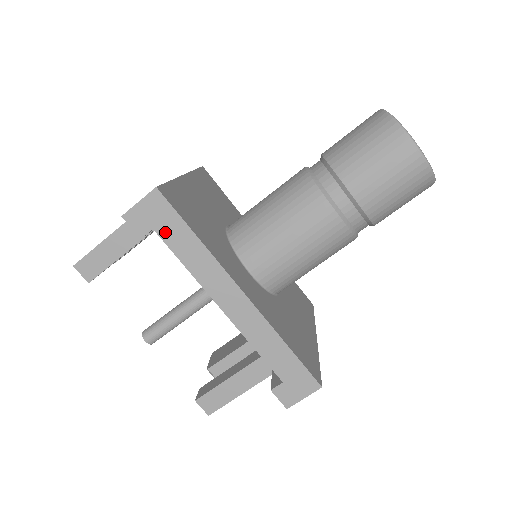
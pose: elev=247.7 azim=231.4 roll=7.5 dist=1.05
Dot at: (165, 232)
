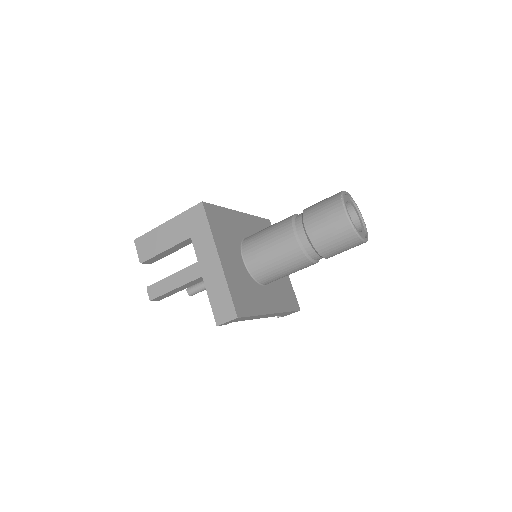
Dot at: (239, 320)
